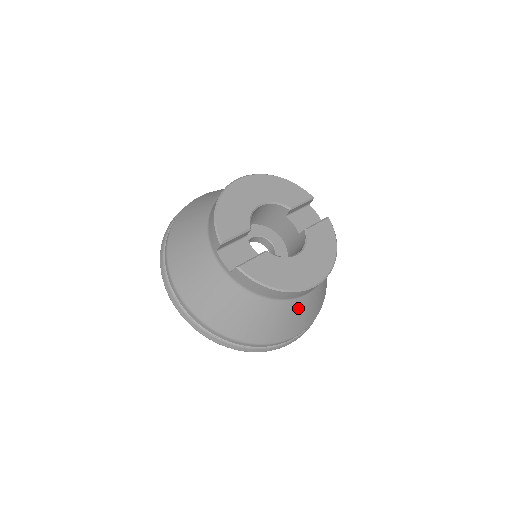
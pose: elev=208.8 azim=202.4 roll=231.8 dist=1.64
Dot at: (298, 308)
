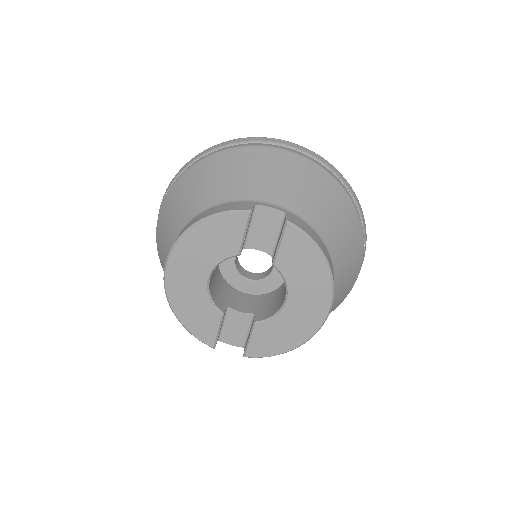
Dot at: occluded
